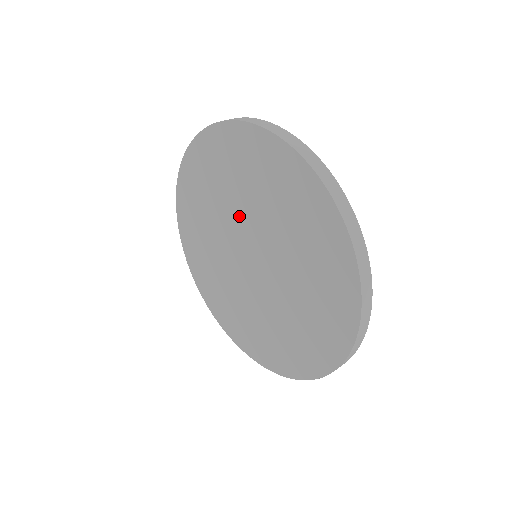
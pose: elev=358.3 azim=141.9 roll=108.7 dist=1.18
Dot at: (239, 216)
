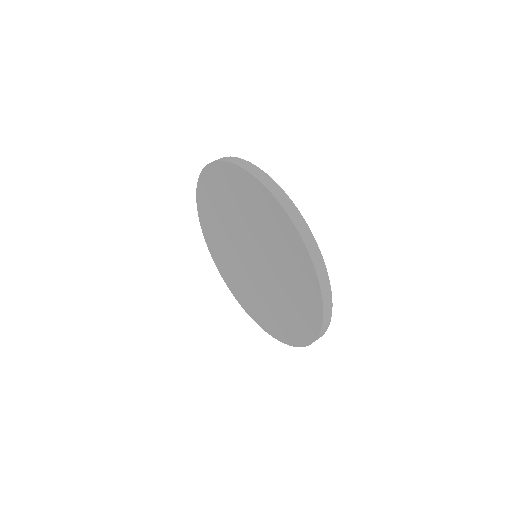
Dot at: (242, 228)
